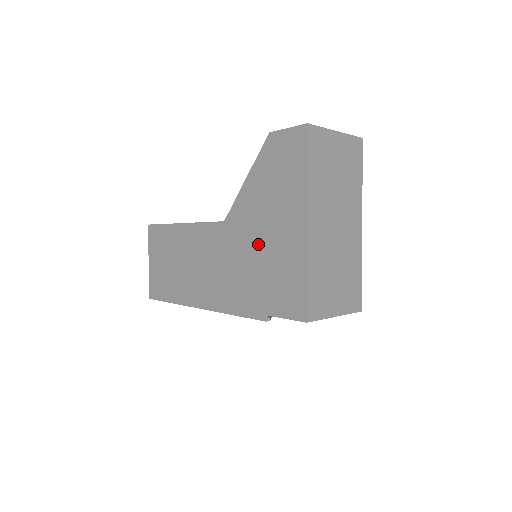
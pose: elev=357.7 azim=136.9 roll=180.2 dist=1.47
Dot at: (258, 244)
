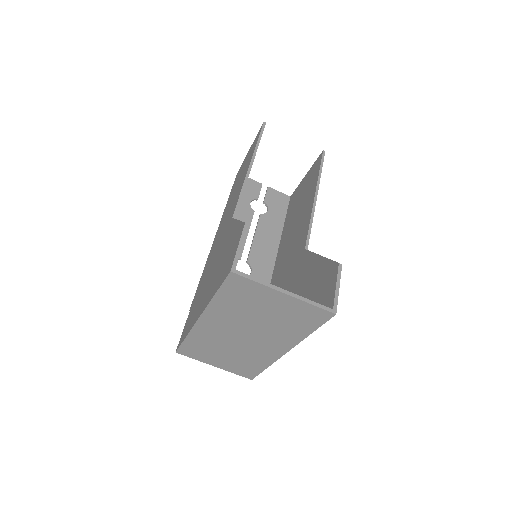
Dot at: (211, 271)
